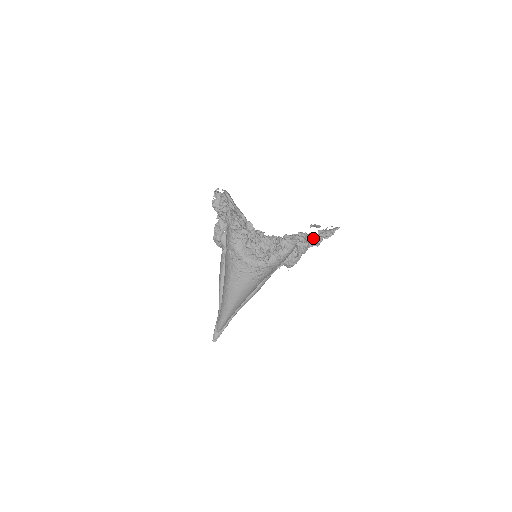
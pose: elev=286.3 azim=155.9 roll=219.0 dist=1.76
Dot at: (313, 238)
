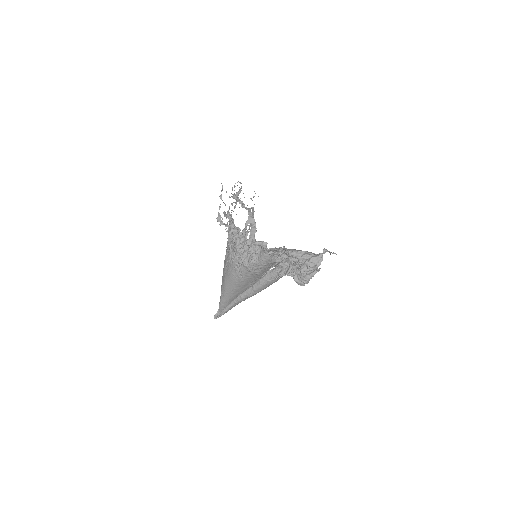
Dot at: (267, 250)
